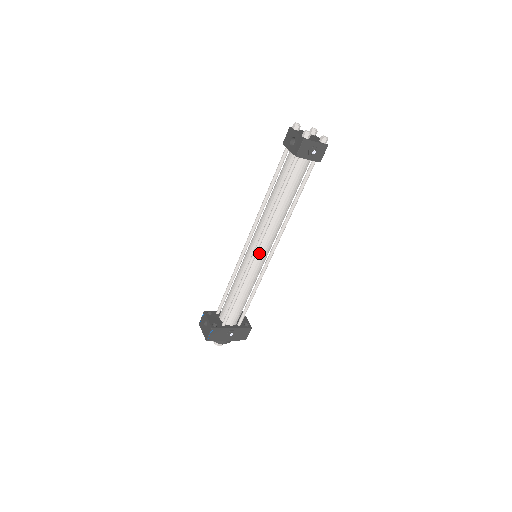
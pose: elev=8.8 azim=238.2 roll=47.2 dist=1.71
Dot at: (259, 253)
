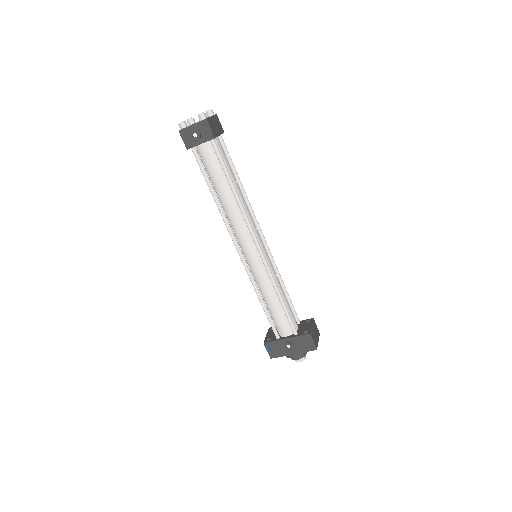
Dot at: (245, 252)
